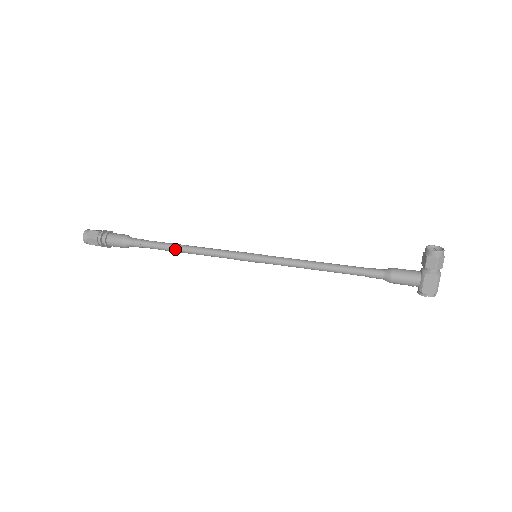
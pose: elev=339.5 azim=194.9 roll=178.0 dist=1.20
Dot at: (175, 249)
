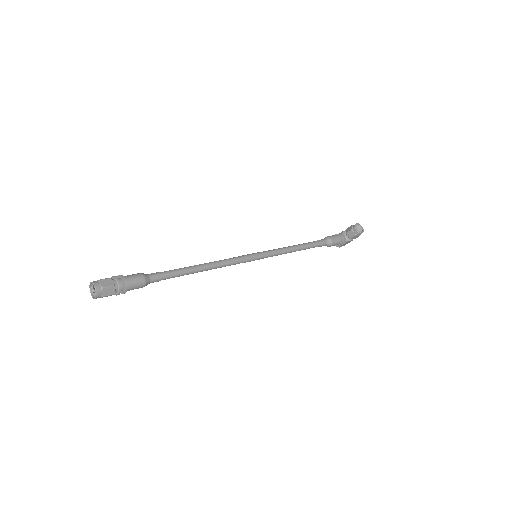
Dot at: occluded
